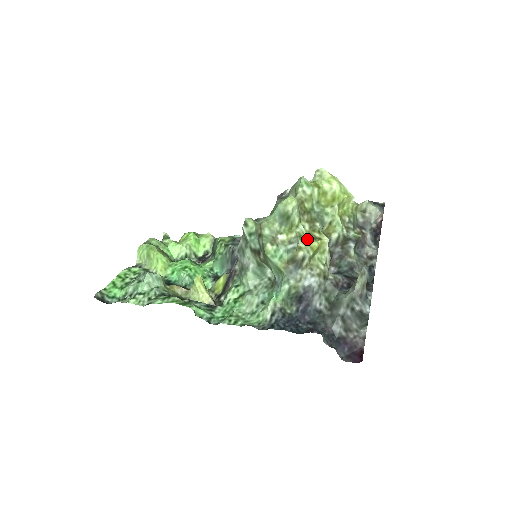
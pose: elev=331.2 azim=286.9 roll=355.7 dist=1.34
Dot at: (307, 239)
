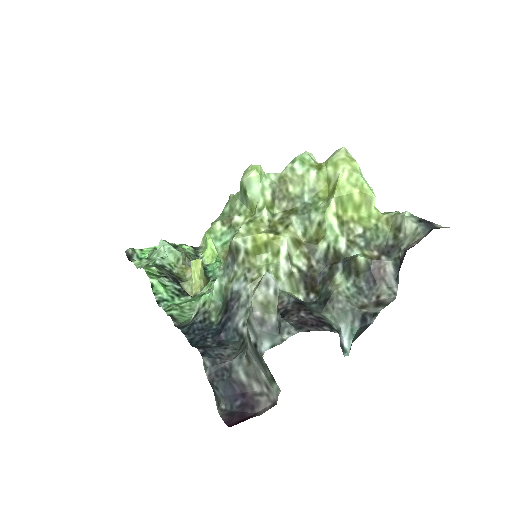
Dot at: (258, 227)
